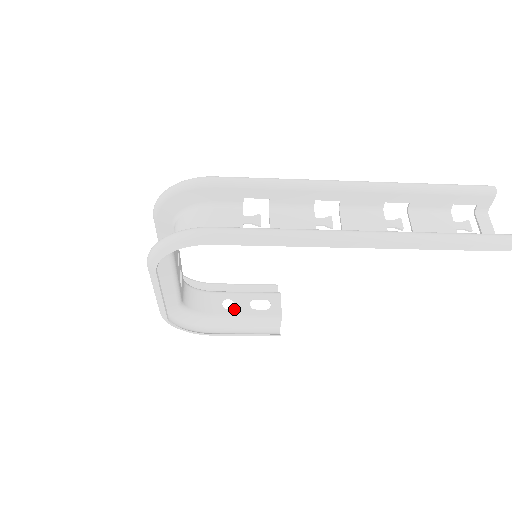
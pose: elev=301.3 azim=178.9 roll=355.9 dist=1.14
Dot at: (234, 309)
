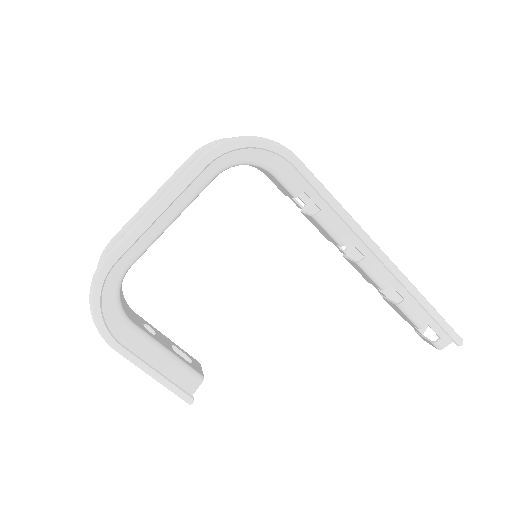
Dot at: (156, 337)
